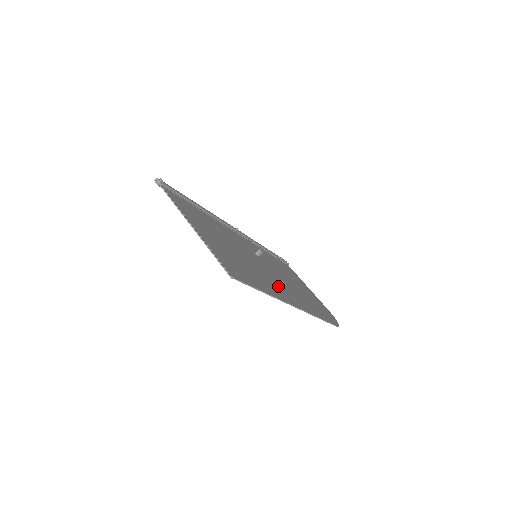
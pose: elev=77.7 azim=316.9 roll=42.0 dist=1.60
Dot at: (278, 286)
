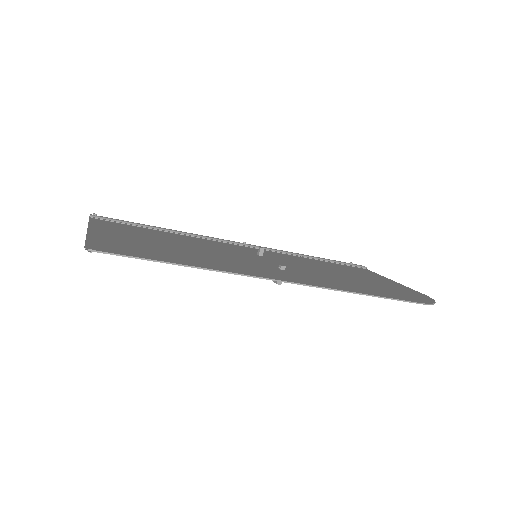
Dot at: (259, 268)
